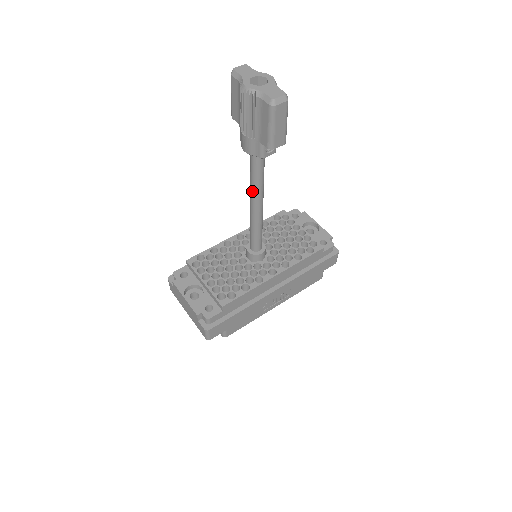
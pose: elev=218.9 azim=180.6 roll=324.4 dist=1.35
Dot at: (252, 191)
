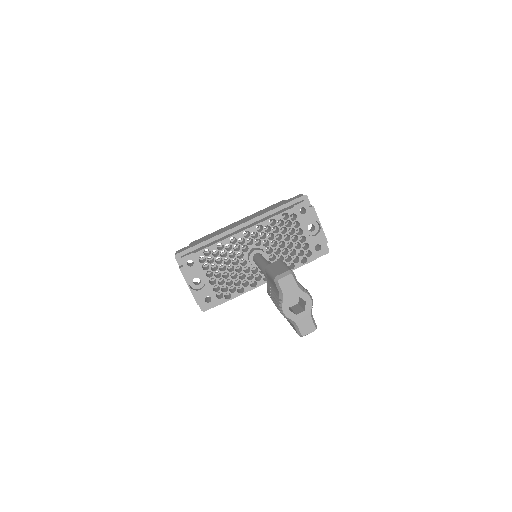
Dot at: occluded
